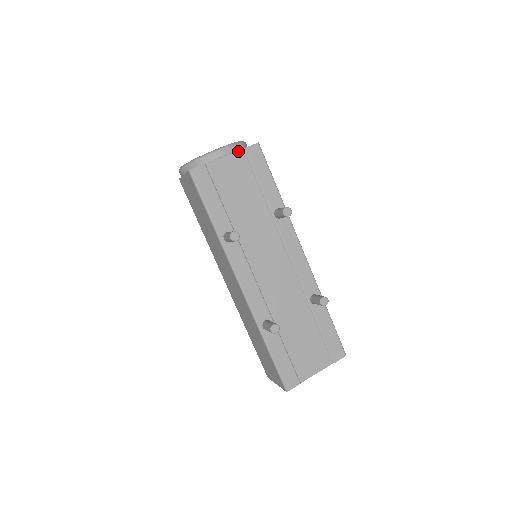
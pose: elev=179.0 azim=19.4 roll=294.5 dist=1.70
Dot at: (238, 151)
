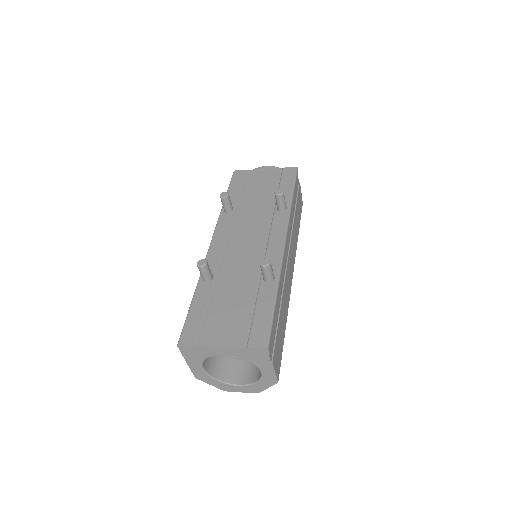
Dot at: (277, 169)
